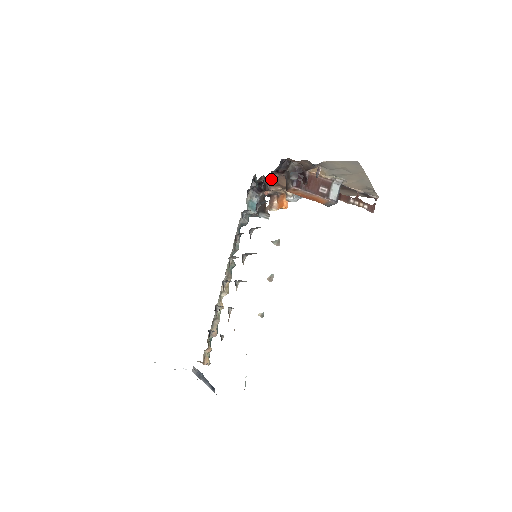
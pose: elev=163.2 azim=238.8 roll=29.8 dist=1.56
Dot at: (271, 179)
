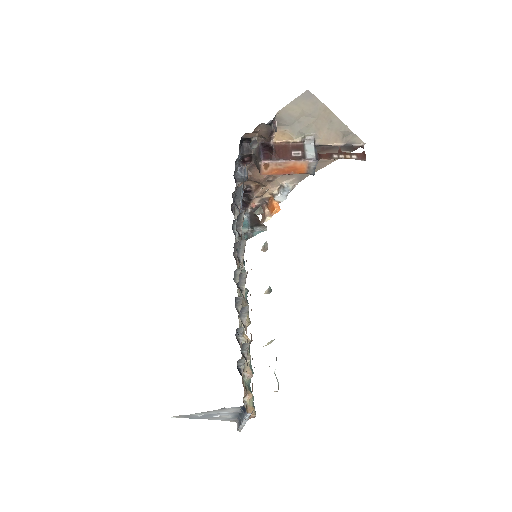
Dot at: (241, 173)
